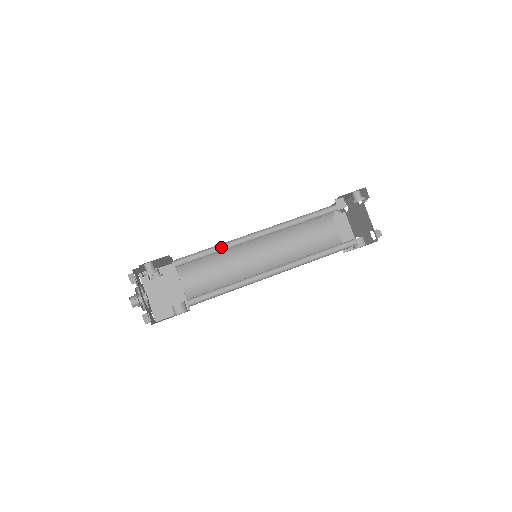
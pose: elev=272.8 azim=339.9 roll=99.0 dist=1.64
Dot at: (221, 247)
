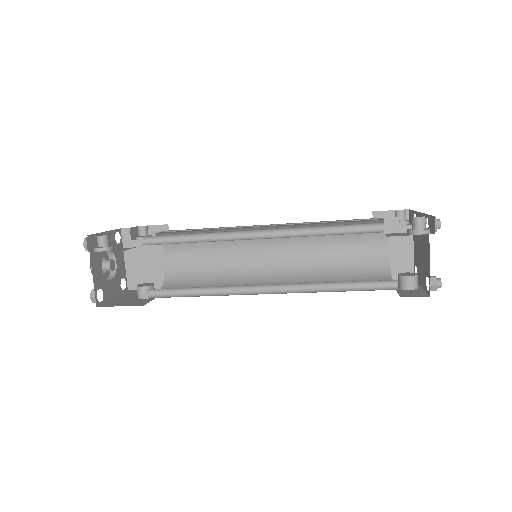
Dot at: (206, 236)
